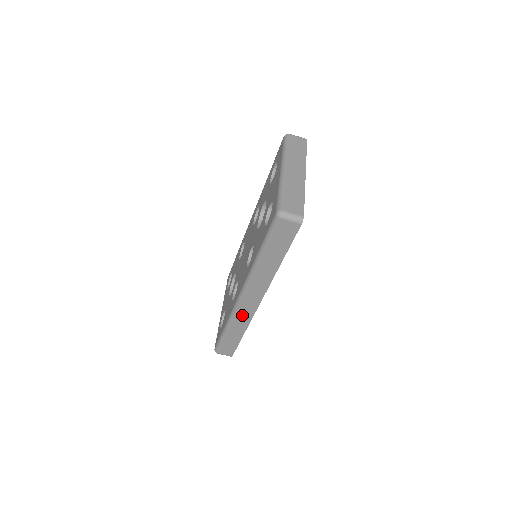
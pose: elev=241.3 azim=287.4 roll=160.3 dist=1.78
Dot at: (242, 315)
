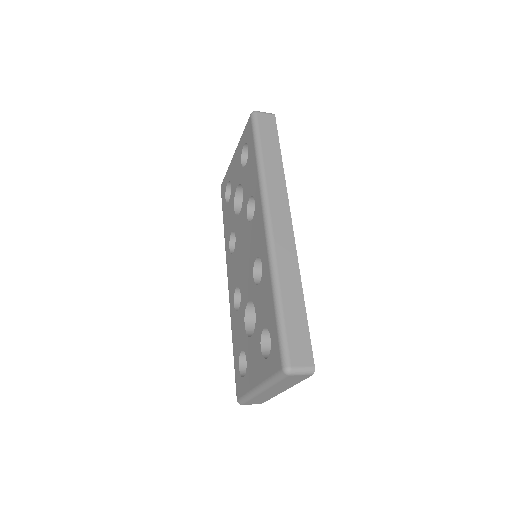
Dot at: occluded
